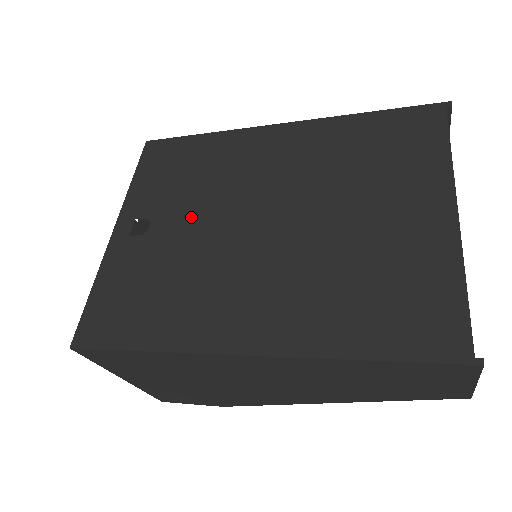
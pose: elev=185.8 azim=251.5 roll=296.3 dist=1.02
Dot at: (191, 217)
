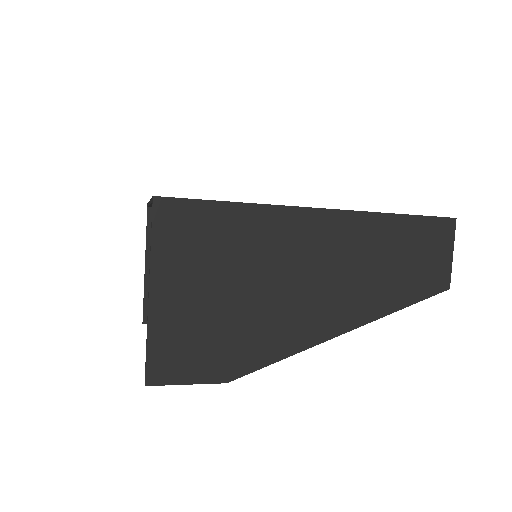
Dot at: occluded
